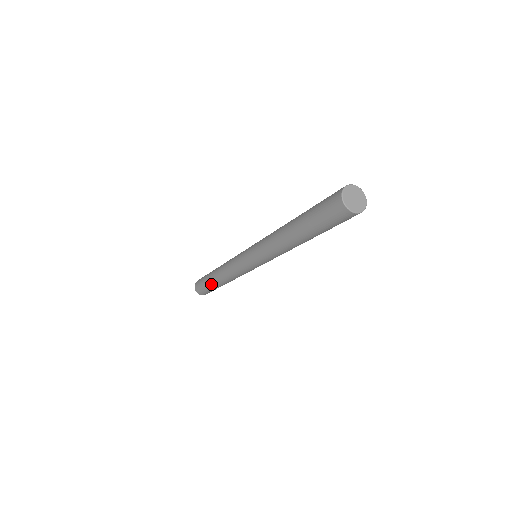
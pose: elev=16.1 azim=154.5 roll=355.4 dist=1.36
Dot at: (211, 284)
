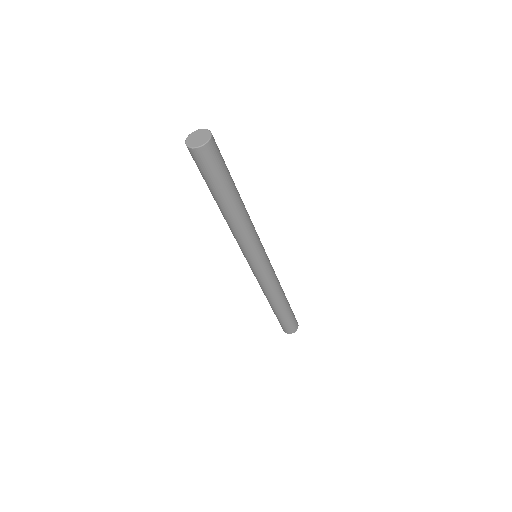
Dot at: (274, 312)
